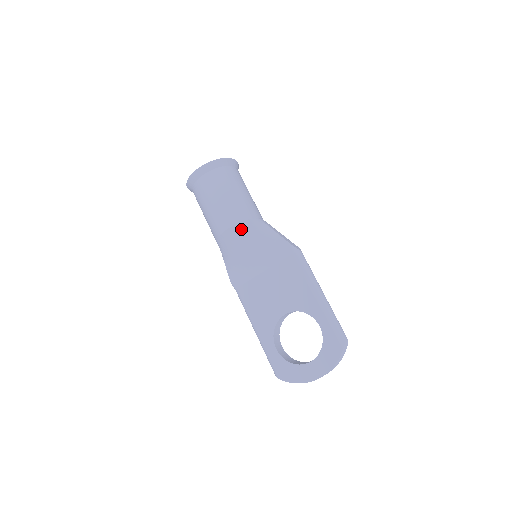
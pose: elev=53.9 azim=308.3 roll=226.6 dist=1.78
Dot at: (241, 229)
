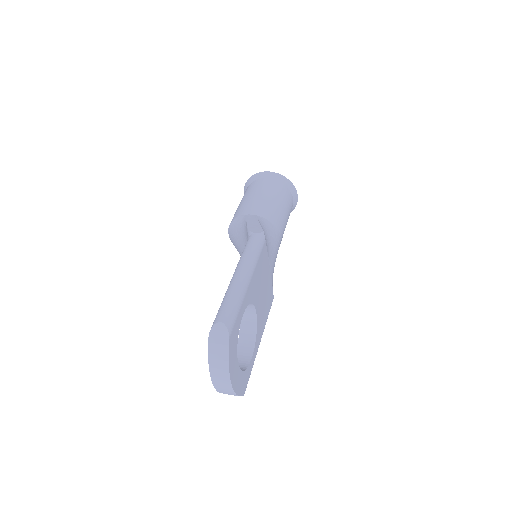
Dot at: (232, 230)
